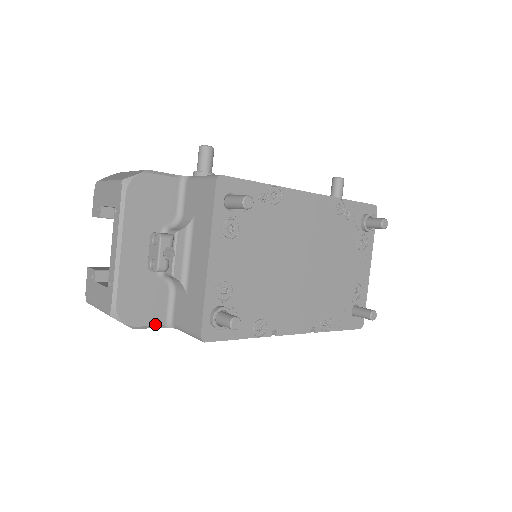
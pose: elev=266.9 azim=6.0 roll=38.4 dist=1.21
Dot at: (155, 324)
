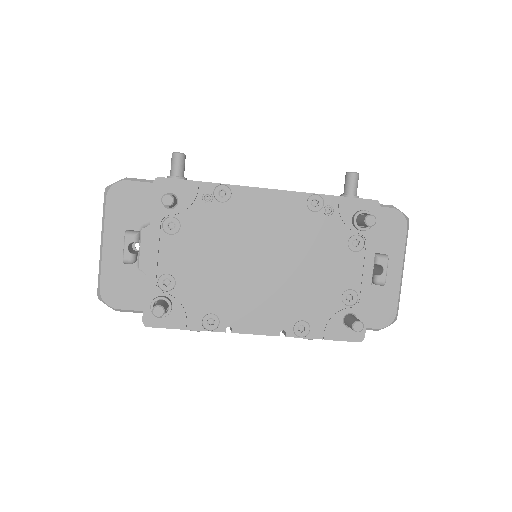
Dot at: (135, 309)
